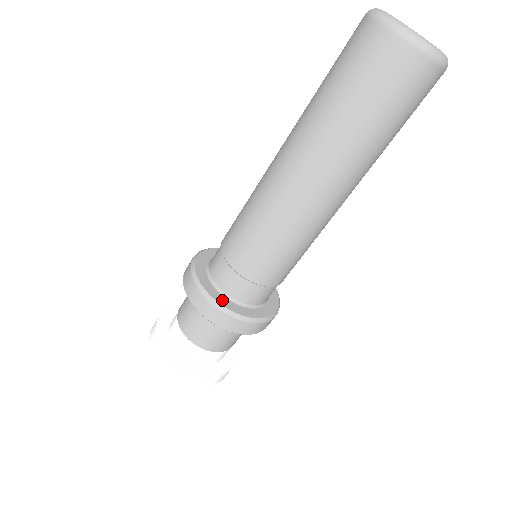
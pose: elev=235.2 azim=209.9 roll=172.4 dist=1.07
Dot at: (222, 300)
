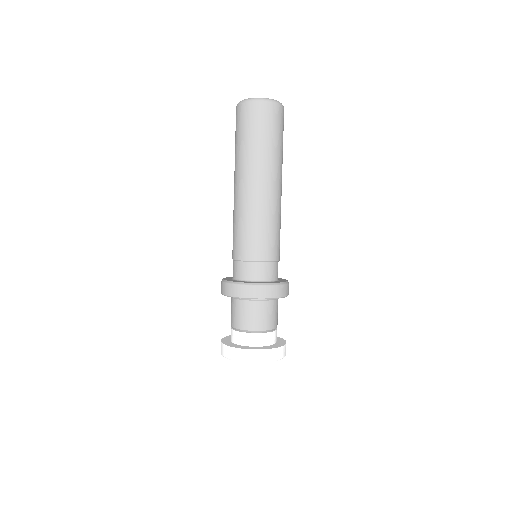
Dot at: (251, 282)
